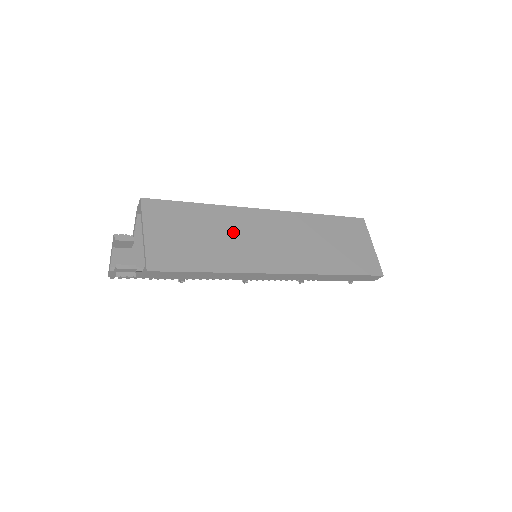
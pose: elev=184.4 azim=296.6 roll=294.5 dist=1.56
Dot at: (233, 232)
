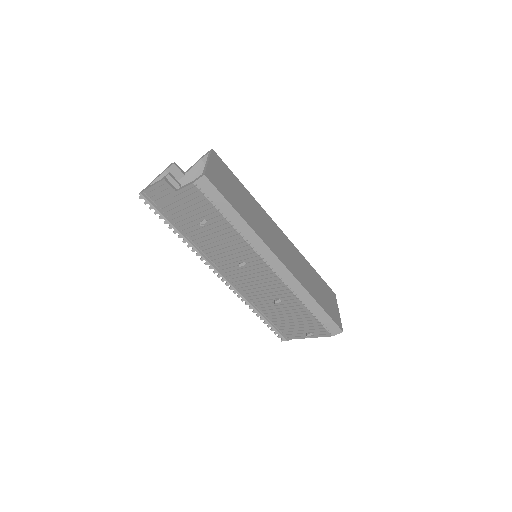
Dot at: (259, 216)
